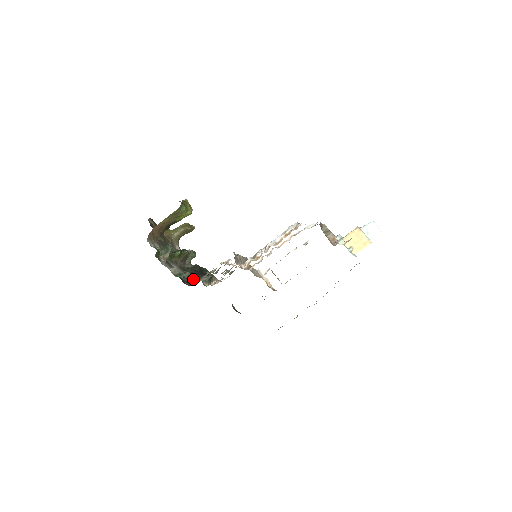
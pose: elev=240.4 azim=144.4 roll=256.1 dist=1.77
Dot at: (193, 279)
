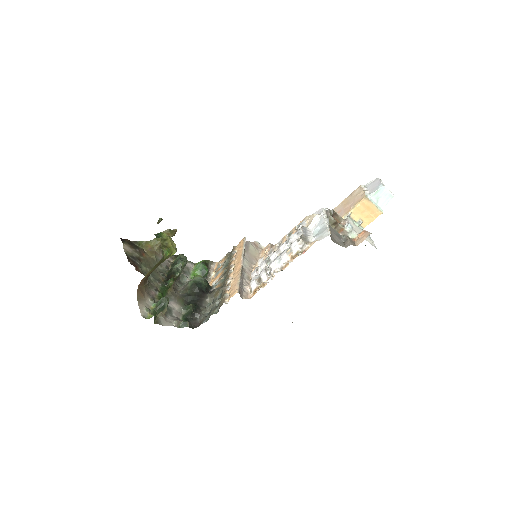
Dot at: (197, 313)
